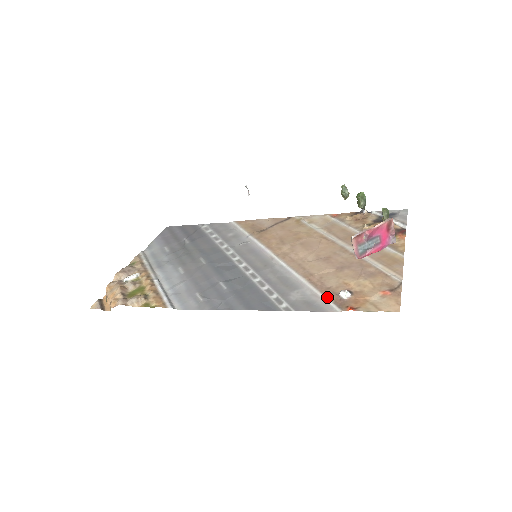
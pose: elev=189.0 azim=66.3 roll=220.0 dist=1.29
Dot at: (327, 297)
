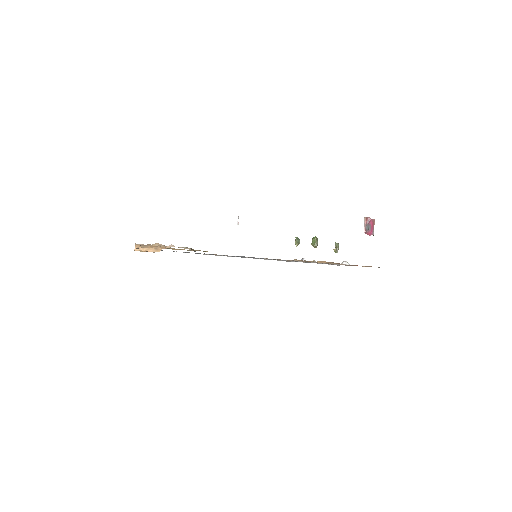
Dot at: (336, 264)
